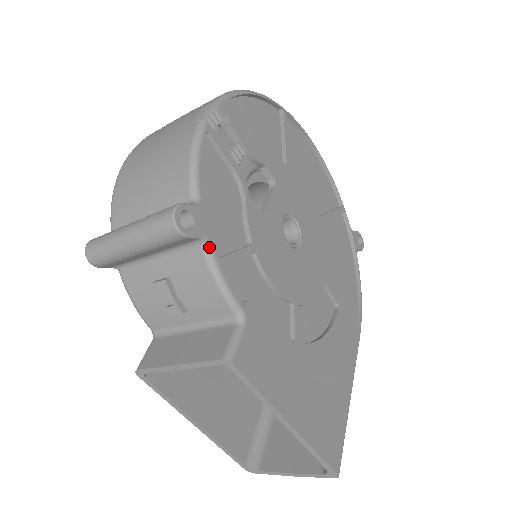
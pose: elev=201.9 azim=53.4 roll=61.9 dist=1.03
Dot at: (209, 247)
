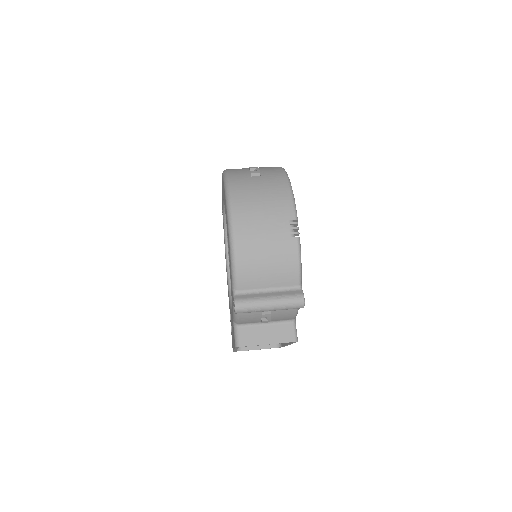
Dot at: occluded
